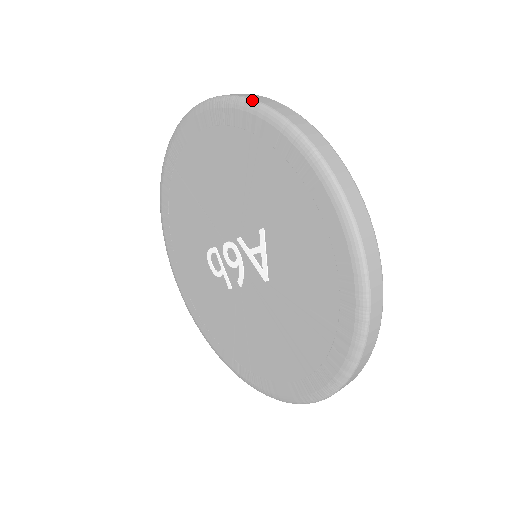
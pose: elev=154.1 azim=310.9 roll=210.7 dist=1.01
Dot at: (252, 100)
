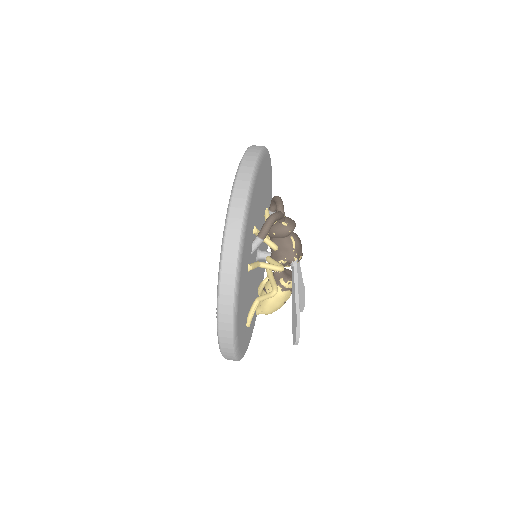
Dot at: (235, 180)
